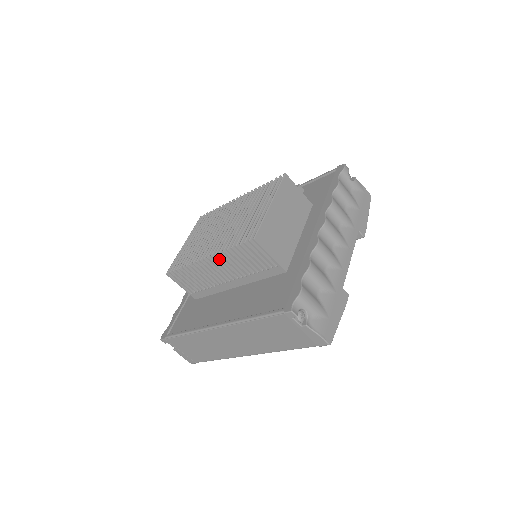
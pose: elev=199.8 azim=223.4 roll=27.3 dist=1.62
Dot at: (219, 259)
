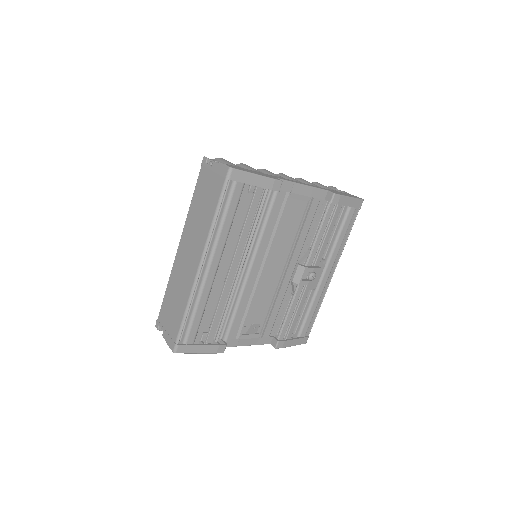
Dot at: occluded
